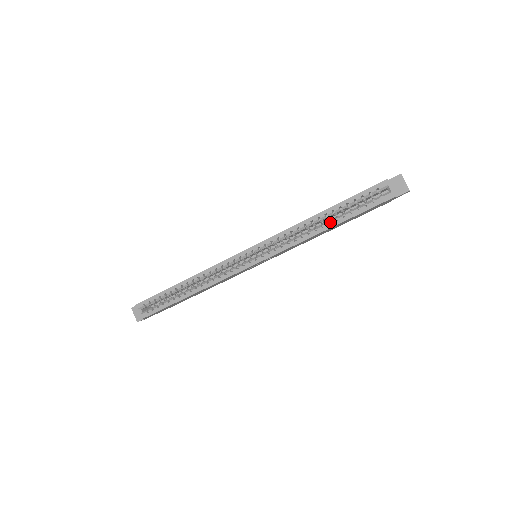
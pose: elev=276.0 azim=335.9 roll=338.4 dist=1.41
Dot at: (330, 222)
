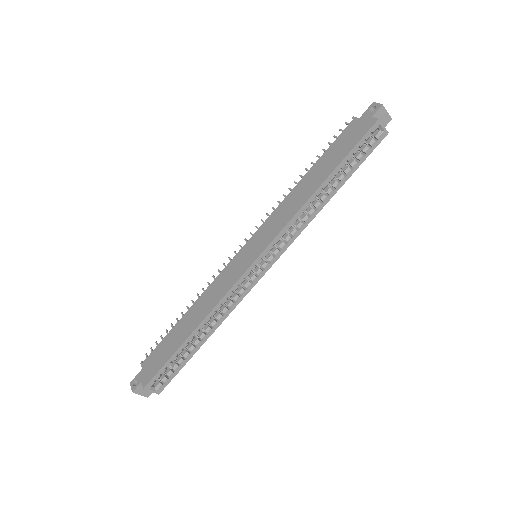
Dot at: (331, 187)
